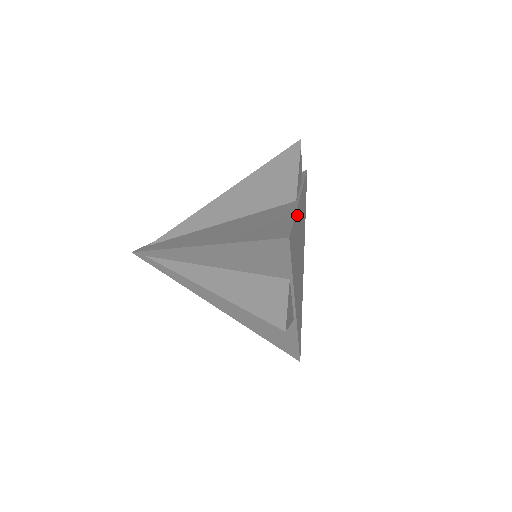
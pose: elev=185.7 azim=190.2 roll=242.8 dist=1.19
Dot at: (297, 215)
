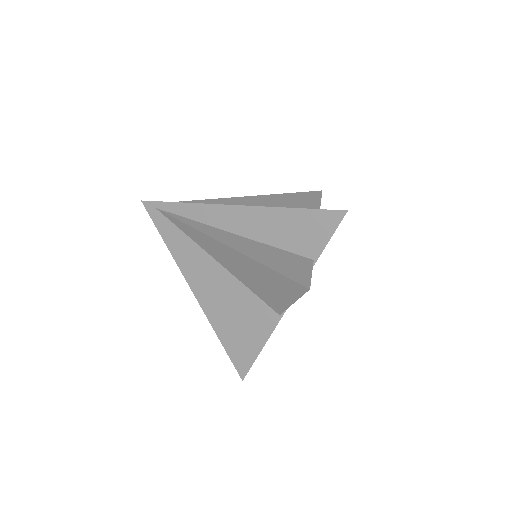
Dot at: occluded
